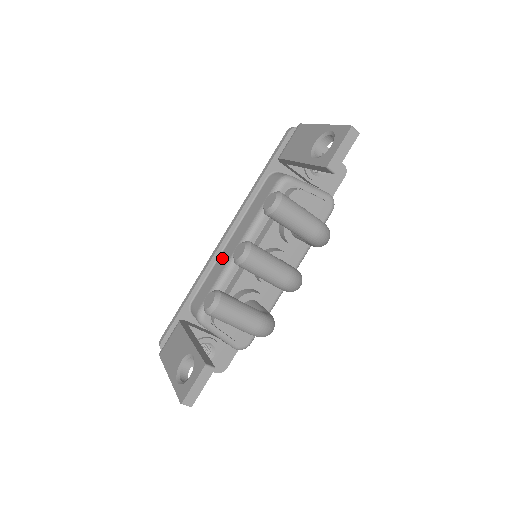
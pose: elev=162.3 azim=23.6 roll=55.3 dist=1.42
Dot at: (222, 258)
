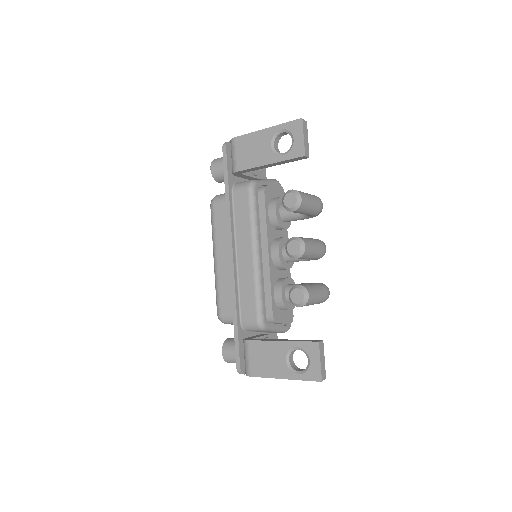
Dot at: (243, 272)
